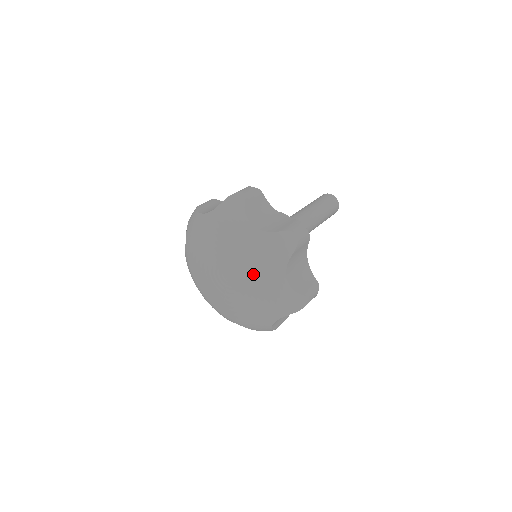
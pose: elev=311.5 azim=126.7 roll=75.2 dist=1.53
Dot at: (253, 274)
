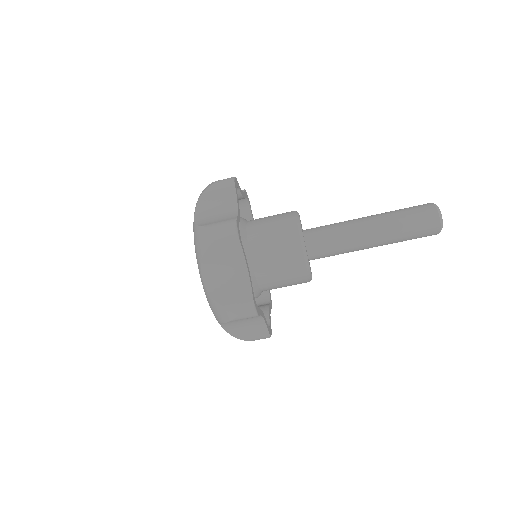
Dot at: occluded
